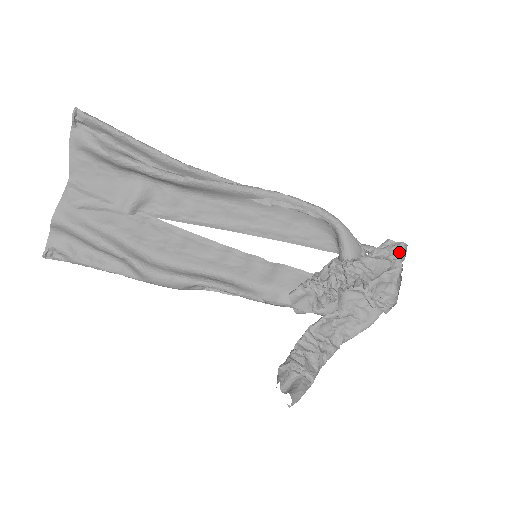
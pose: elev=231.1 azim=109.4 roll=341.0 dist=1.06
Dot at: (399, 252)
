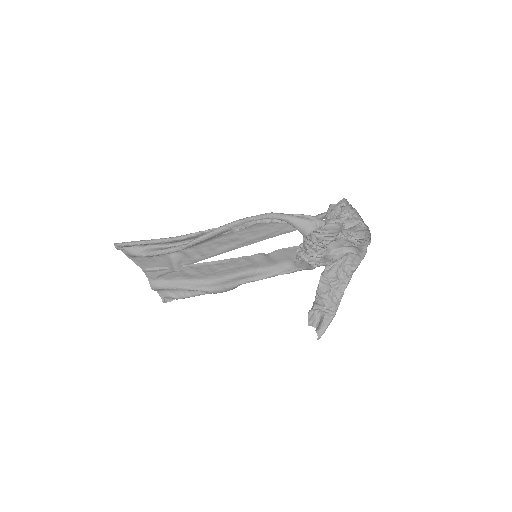
Dot at: (346, 206)
